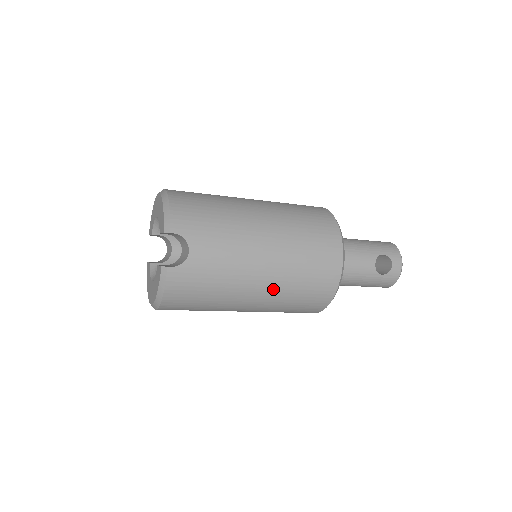
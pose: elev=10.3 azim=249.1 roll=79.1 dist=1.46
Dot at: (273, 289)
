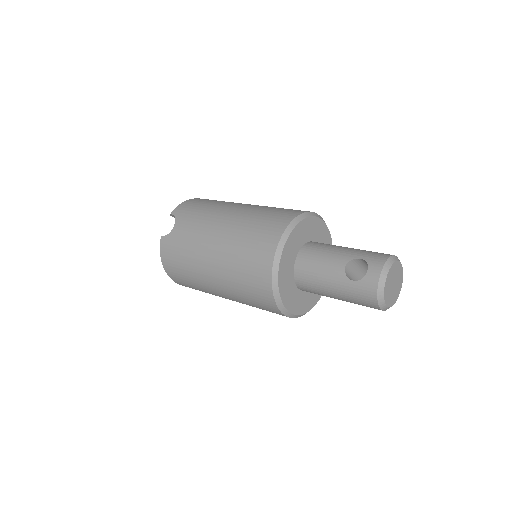
Dot at: (221, 264)
